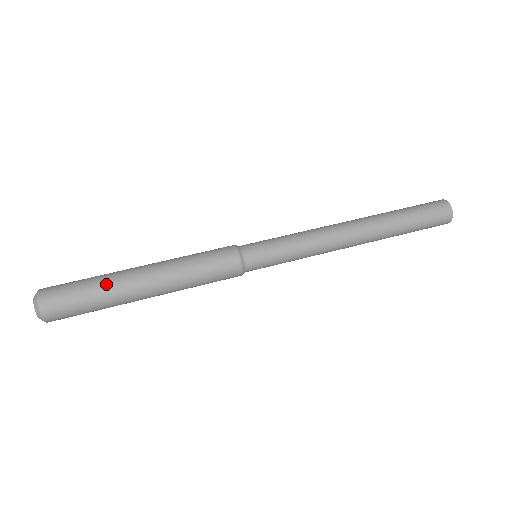
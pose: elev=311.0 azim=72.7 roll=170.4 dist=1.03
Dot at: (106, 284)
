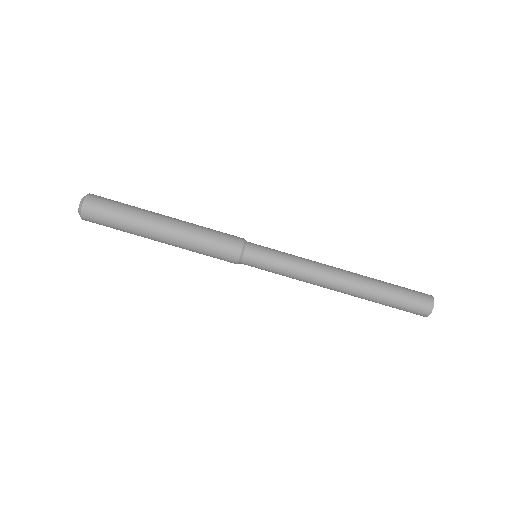
Dot at: (132, 233)
